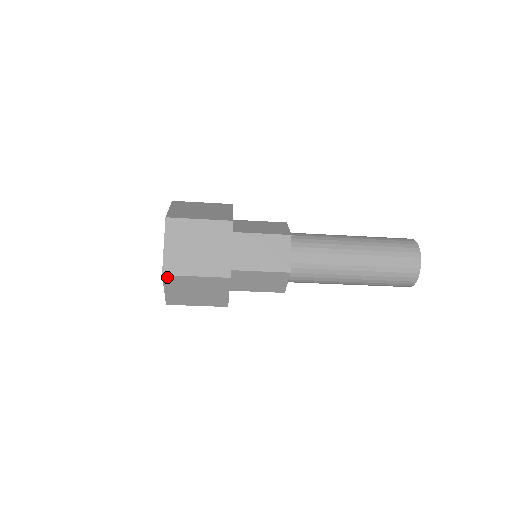
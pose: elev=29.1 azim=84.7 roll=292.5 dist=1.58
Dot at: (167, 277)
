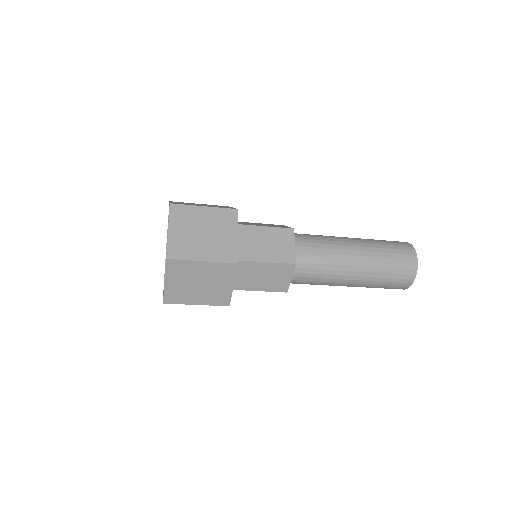
Dot at: (171, 262)
